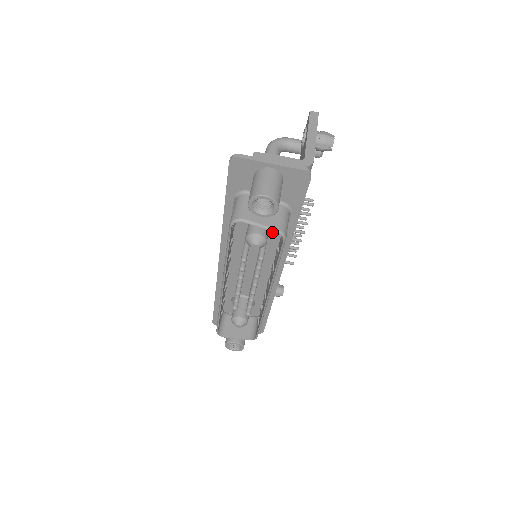
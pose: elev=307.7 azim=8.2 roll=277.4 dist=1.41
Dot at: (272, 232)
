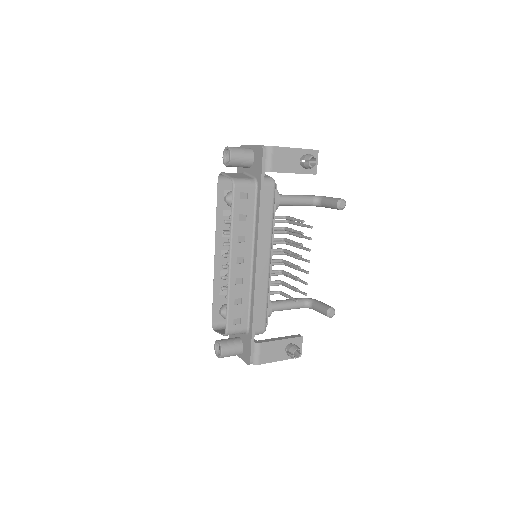
Dot at: occluded
